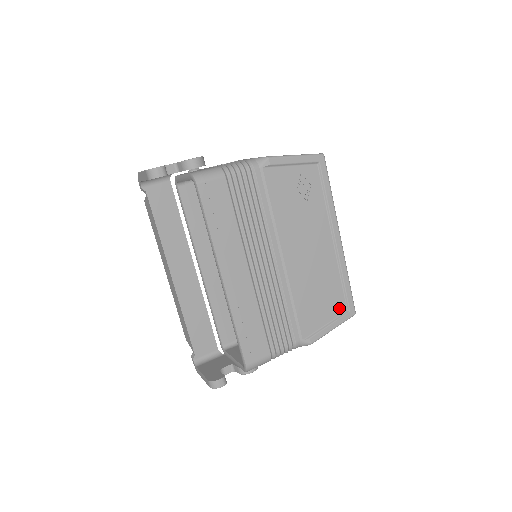
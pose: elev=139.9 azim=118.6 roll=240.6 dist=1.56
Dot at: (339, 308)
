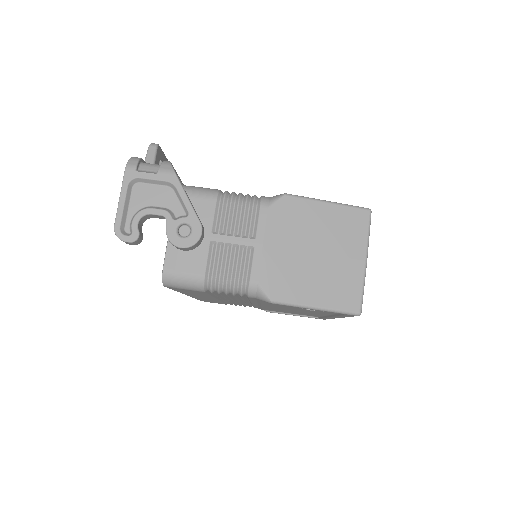
Dot at: (310, 315)
